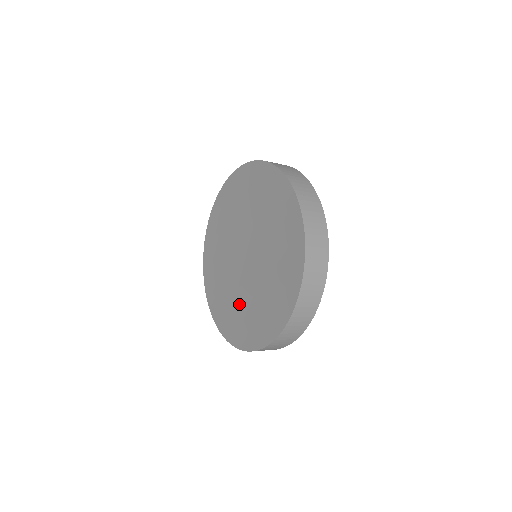
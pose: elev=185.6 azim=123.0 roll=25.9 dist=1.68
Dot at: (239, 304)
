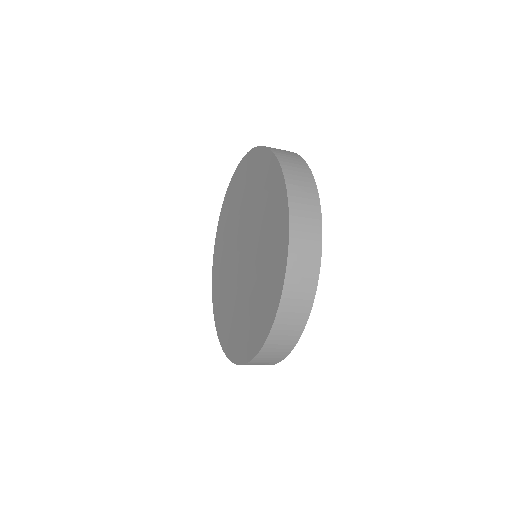
Dot at: (237, 311)
